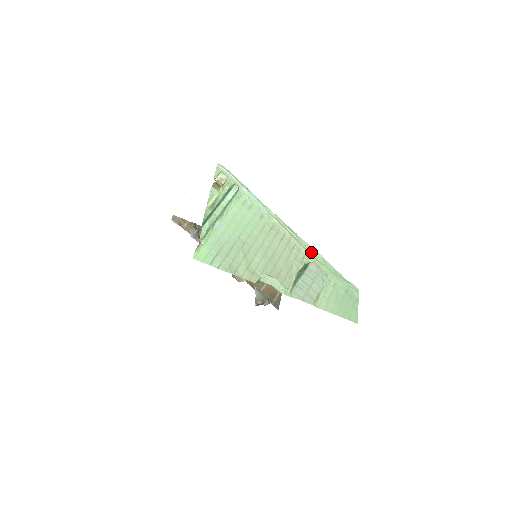
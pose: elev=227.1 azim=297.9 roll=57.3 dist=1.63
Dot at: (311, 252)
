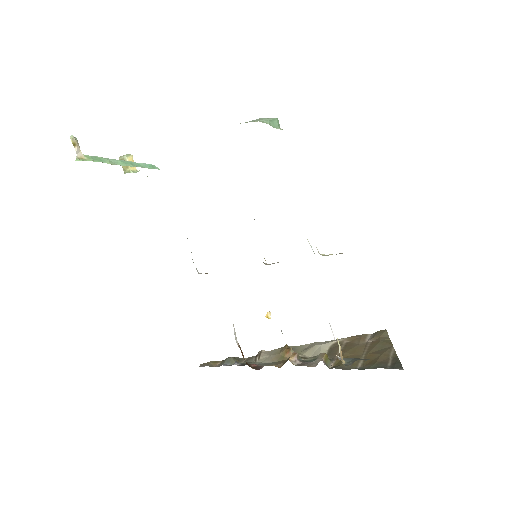
Dot at: occluded
